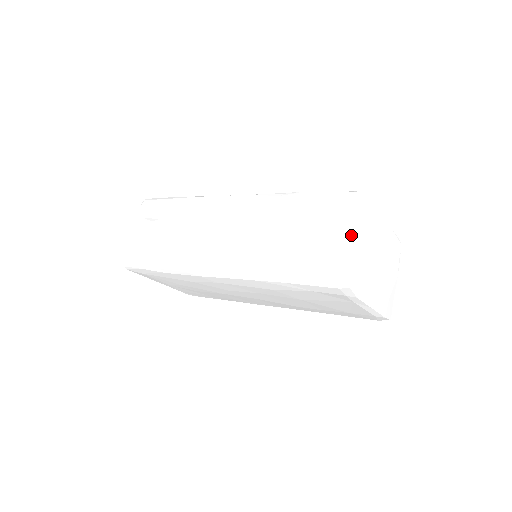
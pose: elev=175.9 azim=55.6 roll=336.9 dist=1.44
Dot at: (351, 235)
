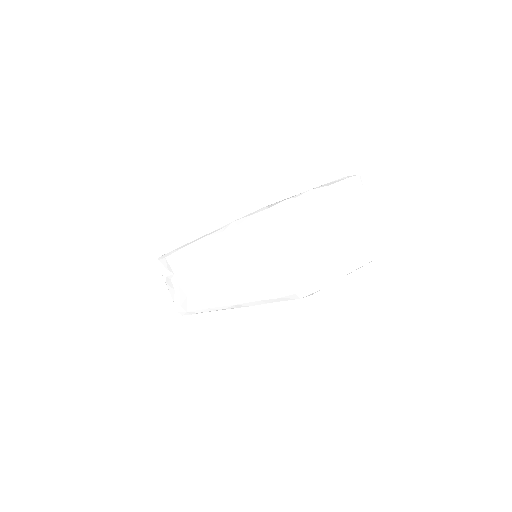
Dot at: (281, 253)
